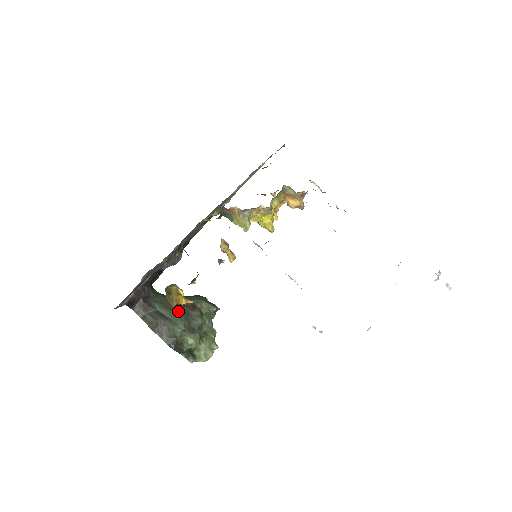
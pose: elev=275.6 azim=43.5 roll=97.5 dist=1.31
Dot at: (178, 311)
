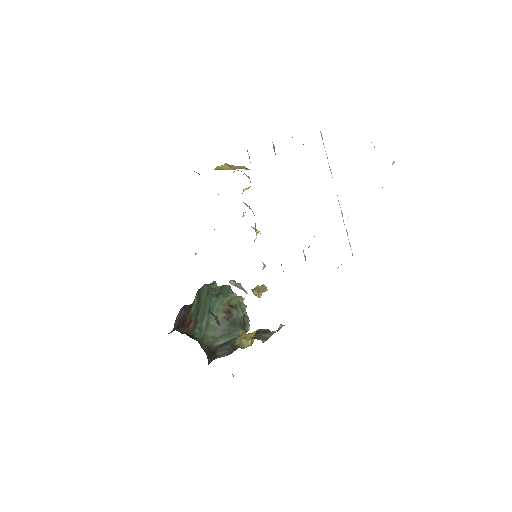
Dot at: (230, 329)
